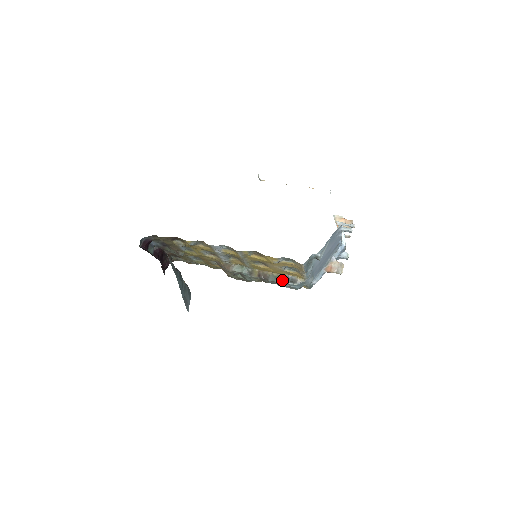
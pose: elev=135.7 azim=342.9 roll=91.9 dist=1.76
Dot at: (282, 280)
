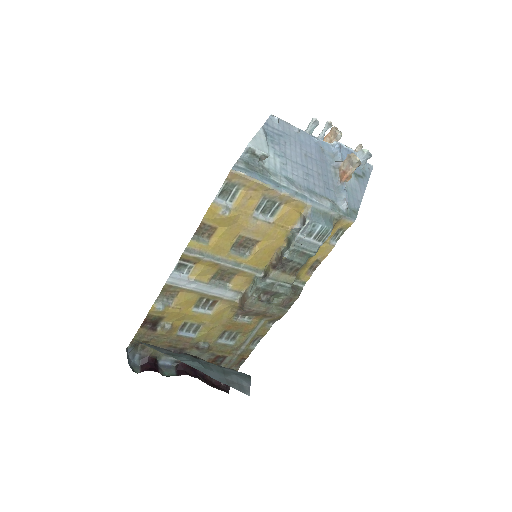
Dot at: (293, 238)
